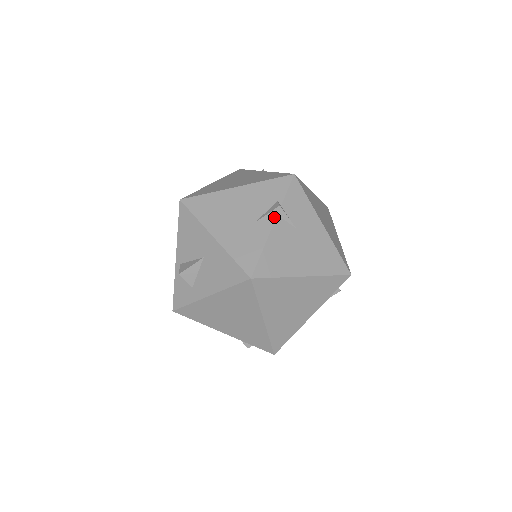
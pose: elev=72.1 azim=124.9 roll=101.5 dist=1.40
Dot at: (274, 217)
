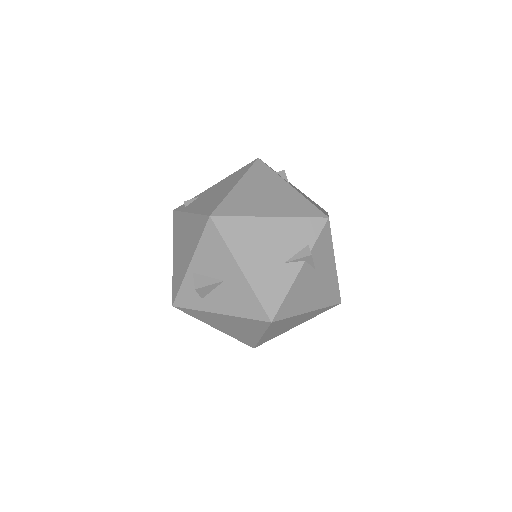
Dot at: (302, 262)
